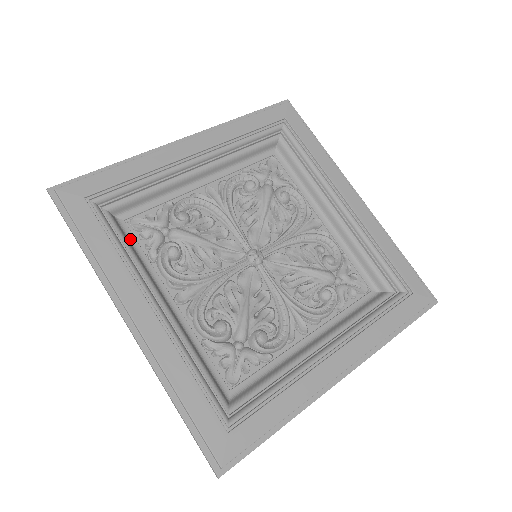
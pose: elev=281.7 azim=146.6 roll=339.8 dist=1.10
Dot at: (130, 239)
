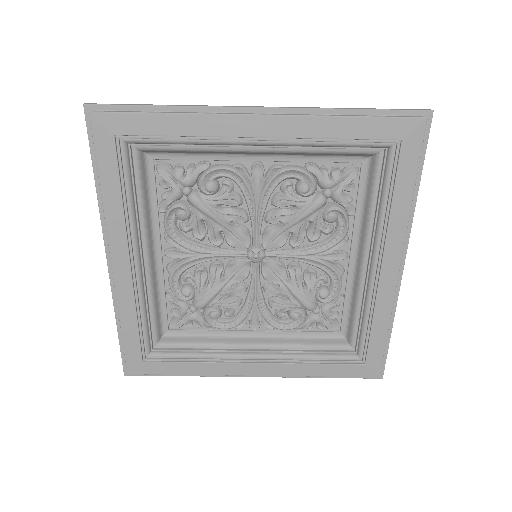
Dot at: (187, 334)
